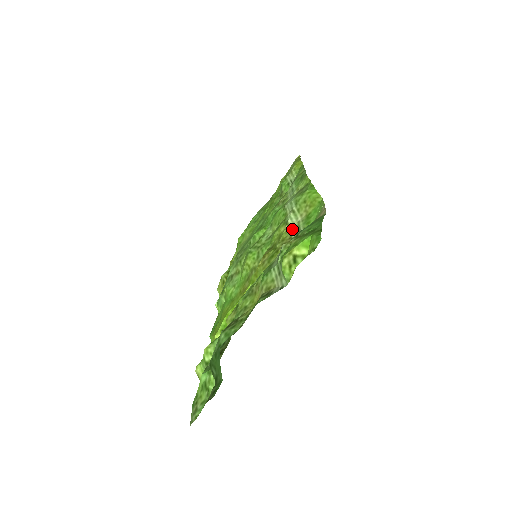
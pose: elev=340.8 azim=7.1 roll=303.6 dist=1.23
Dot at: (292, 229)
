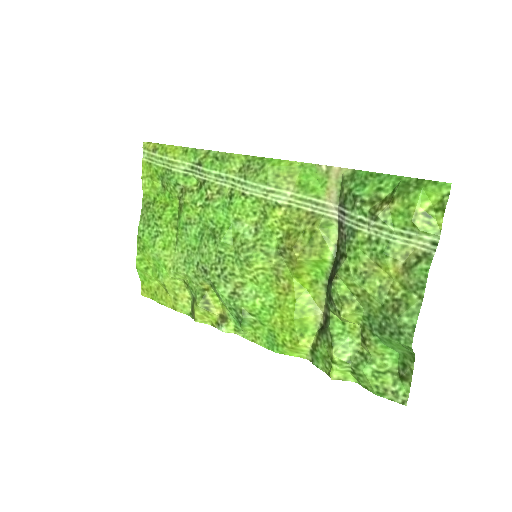
Dot at: (295, 206)
